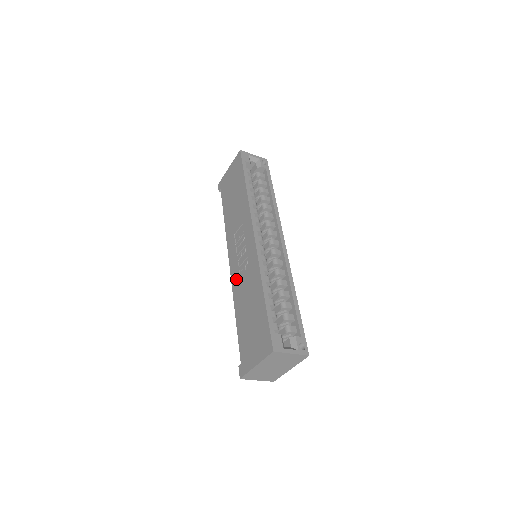
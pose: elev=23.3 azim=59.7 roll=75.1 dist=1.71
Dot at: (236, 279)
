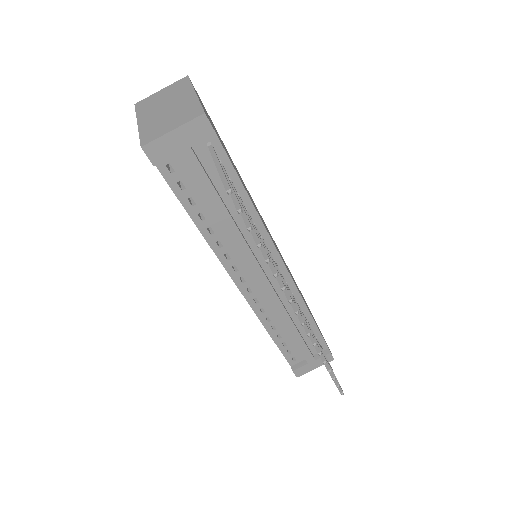
Dot at: occluded
